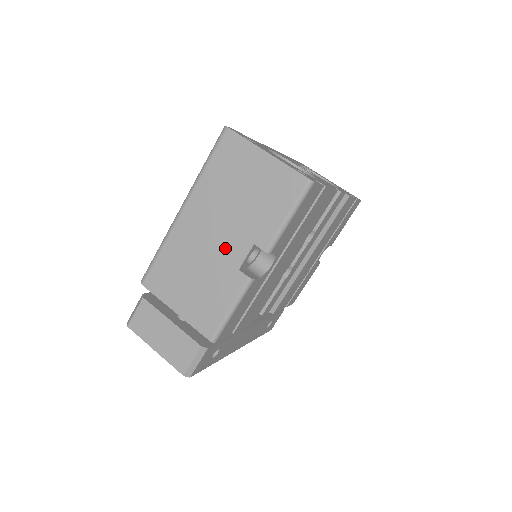
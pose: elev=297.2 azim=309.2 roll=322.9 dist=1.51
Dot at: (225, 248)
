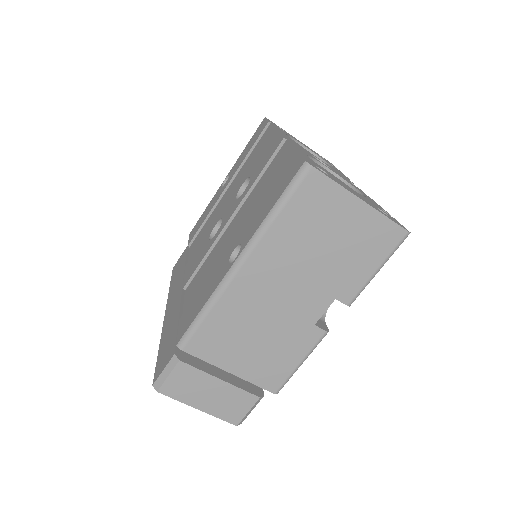
Dot at: (299, 305)
